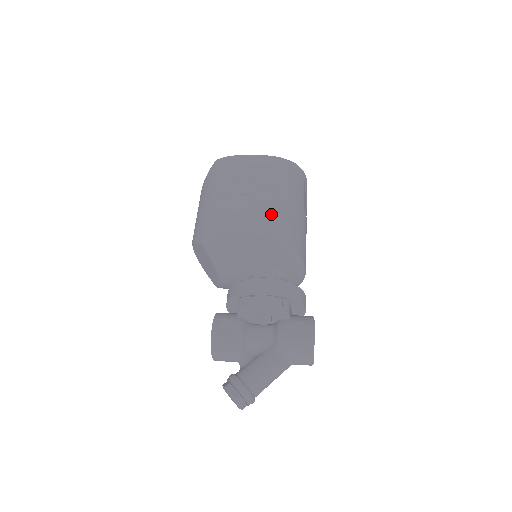
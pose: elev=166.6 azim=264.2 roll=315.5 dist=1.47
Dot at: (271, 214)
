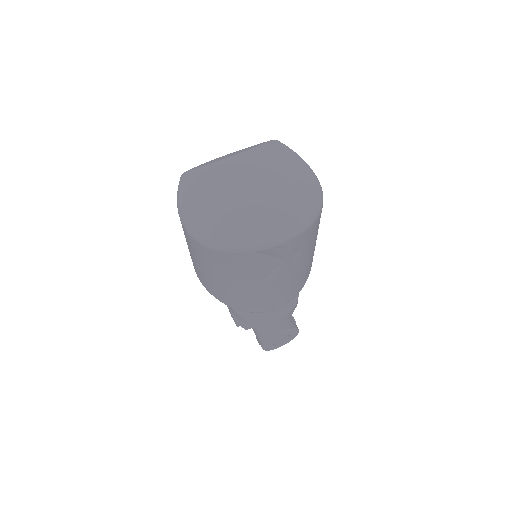
Dot at: (210, 286)
